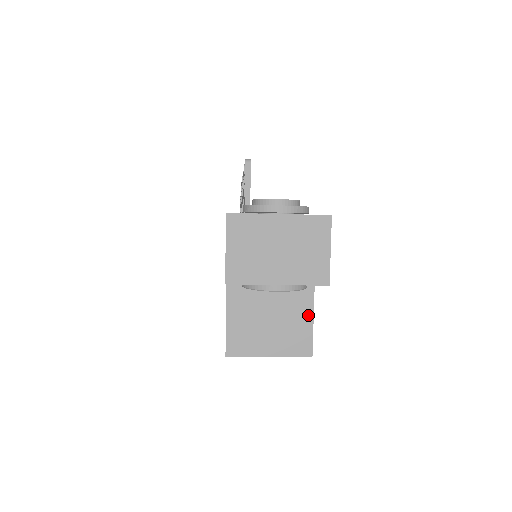
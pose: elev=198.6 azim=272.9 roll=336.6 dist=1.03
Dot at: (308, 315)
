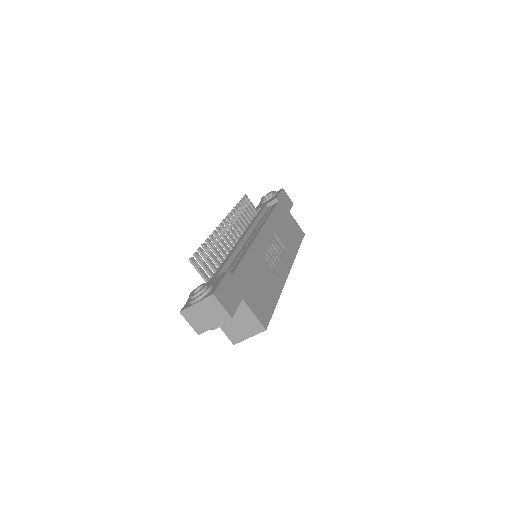
Dot at: (252, 315)
